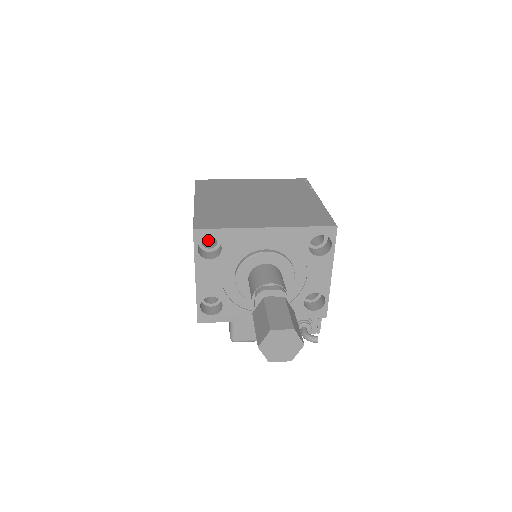
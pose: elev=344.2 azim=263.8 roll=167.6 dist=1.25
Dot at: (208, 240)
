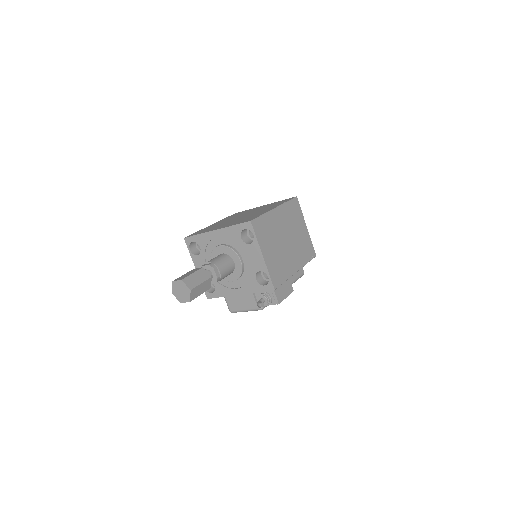
Dot at: occluded
